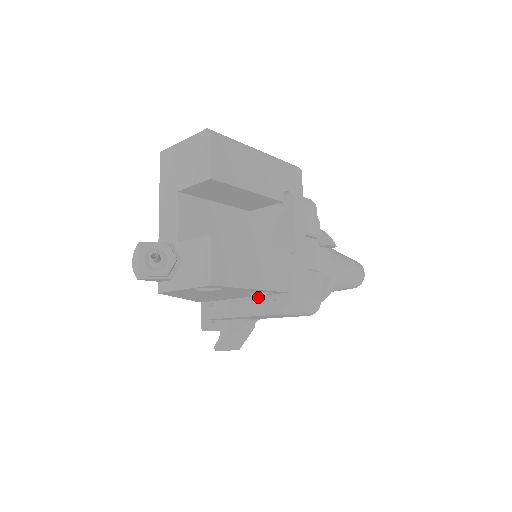
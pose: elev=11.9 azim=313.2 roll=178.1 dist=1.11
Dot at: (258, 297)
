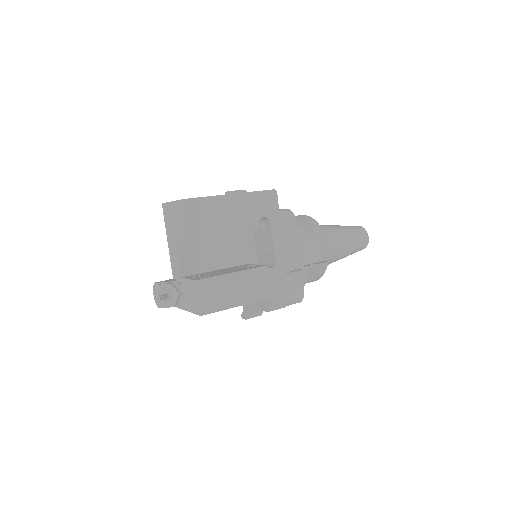
Dot at: occluded
